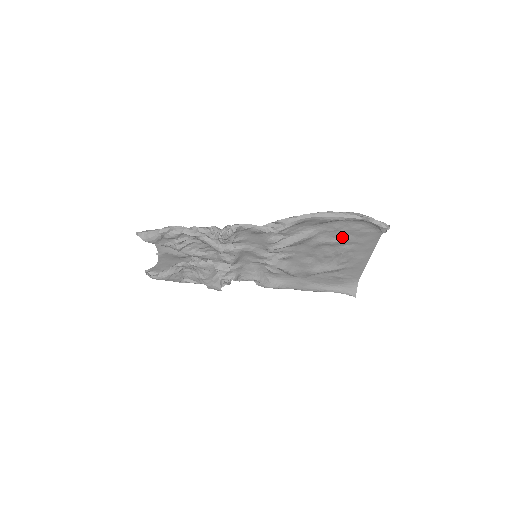
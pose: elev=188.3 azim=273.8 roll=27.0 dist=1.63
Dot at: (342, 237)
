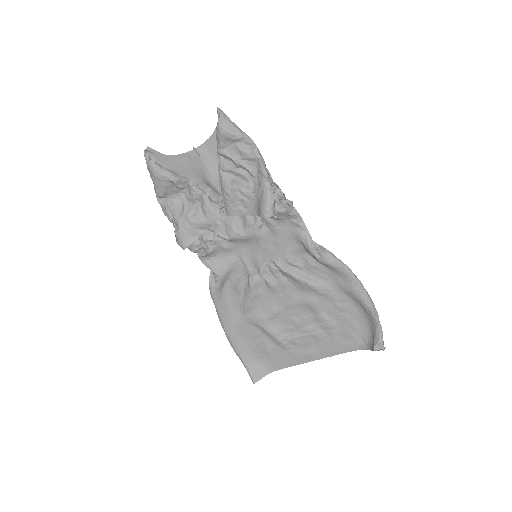
Dot at: (332, 320)
